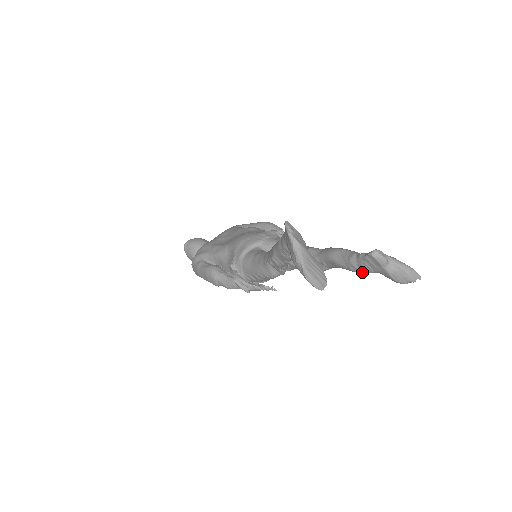
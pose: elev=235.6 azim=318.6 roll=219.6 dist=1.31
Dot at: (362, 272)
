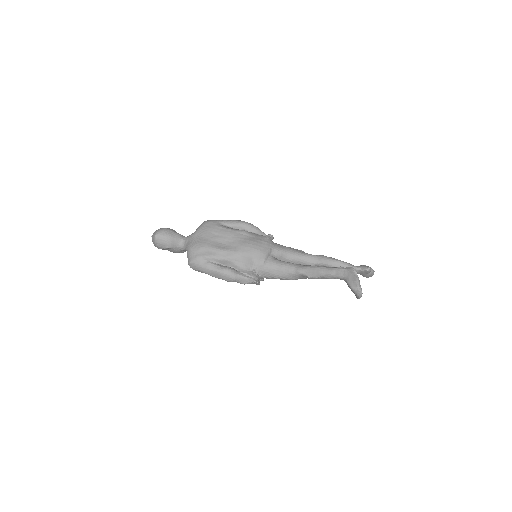
Dot at: occluded
